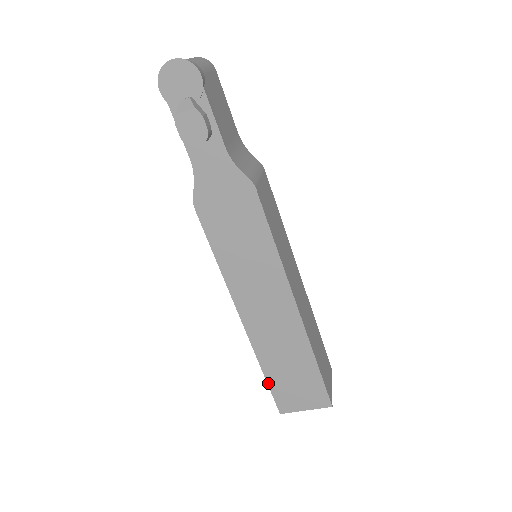
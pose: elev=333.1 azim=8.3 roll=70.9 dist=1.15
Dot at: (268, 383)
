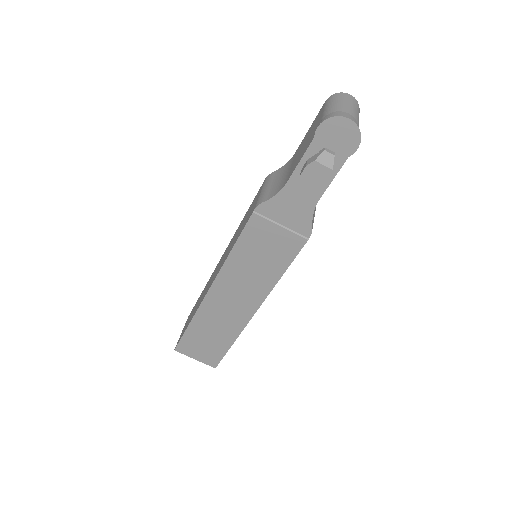
Dot at: (186, 331)
